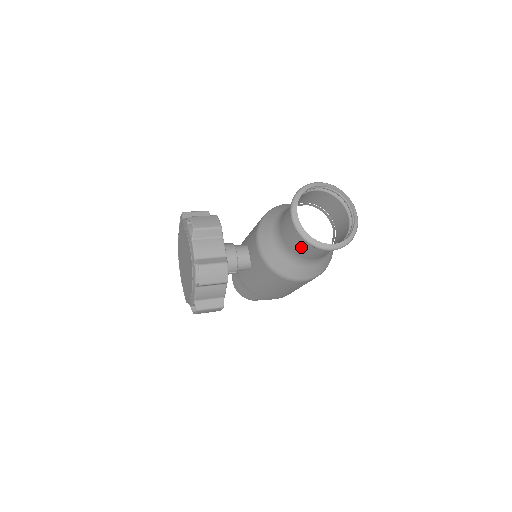
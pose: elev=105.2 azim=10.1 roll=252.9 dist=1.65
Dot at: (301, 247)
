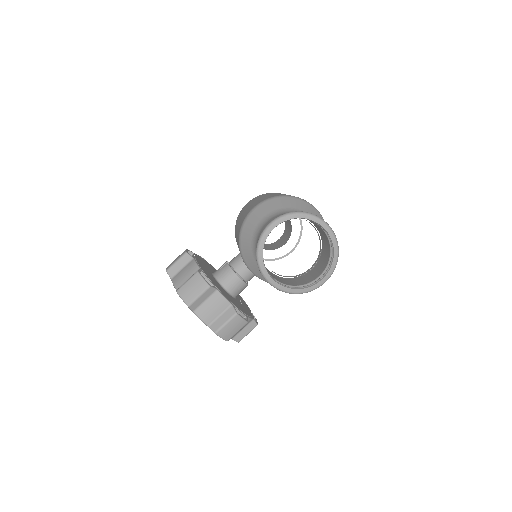
Dot at: occluded
